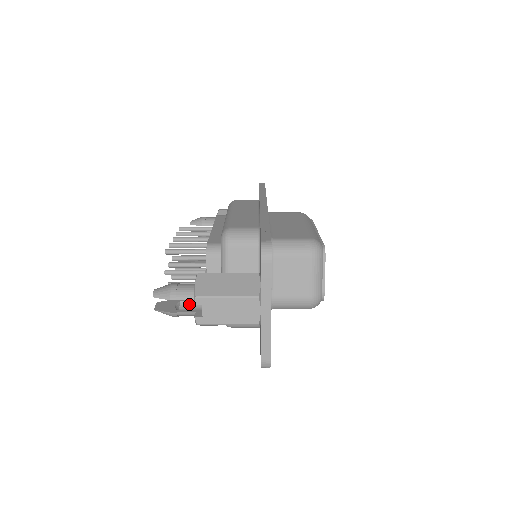
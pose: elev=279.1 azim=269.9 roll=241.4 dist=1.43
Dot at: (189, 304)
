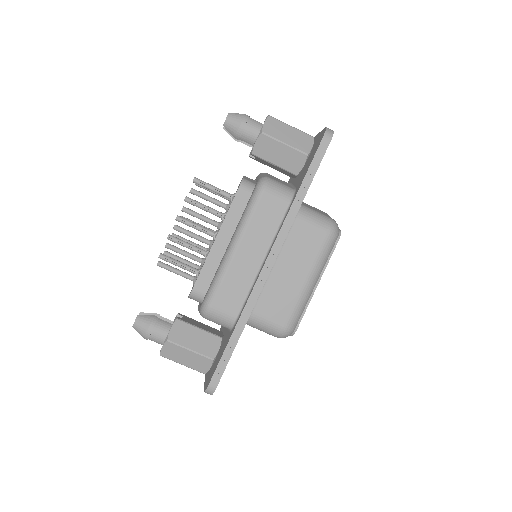
Dot at: occluded
